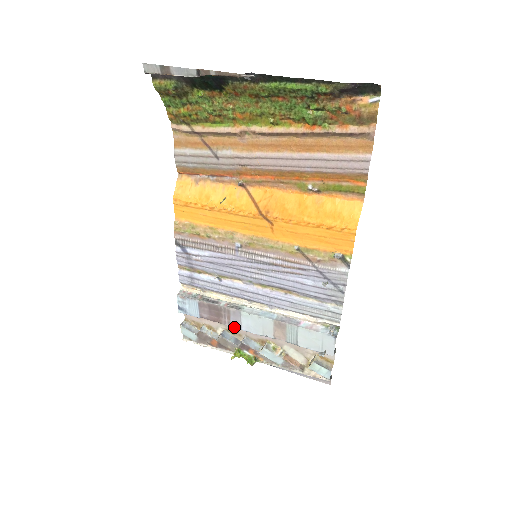
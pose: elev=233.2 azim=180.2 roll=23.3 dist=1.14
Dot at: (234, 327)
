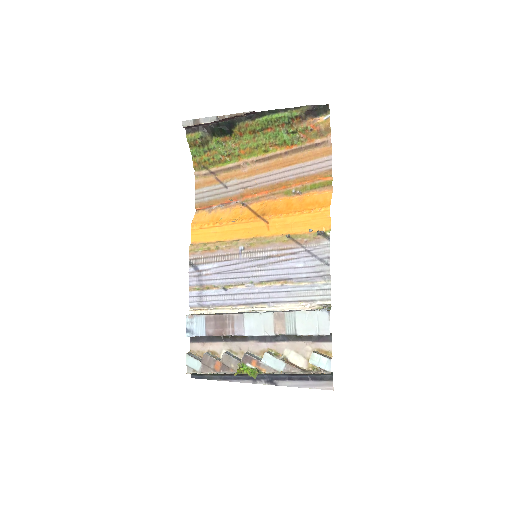
Dot at: (237, 335)
